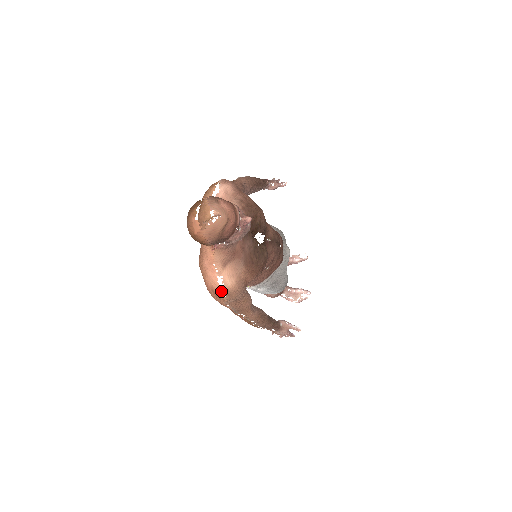
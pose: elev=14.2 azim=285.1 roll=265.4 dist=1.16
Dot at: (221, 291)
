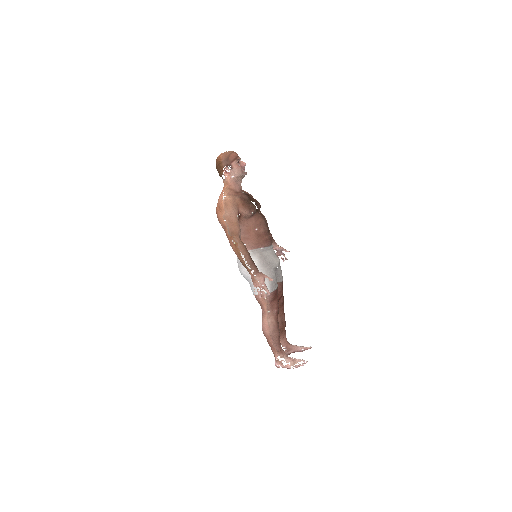
Dot at: (223, 202)
